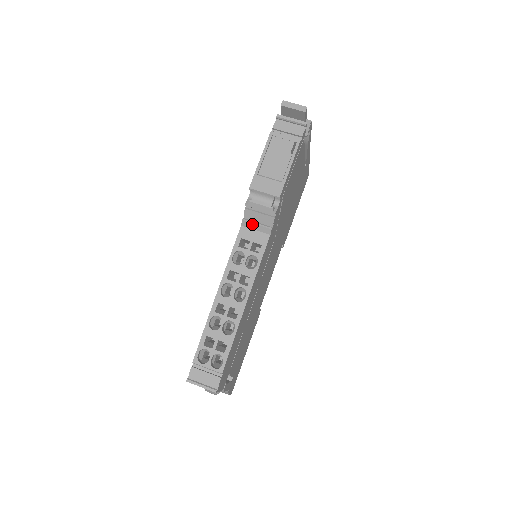
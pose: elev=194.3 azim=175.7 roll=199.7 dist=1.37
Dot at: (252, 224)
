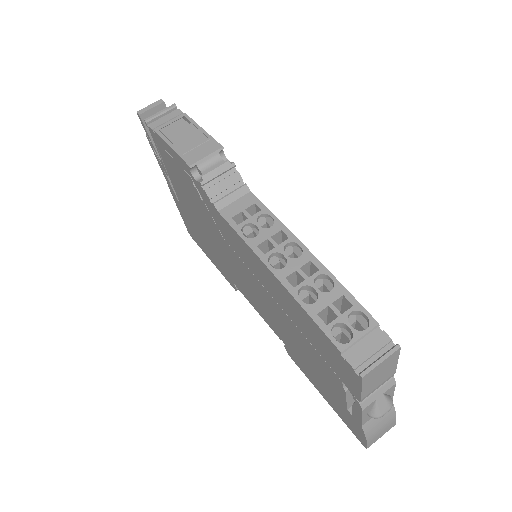
Dot at: (226, 198)
